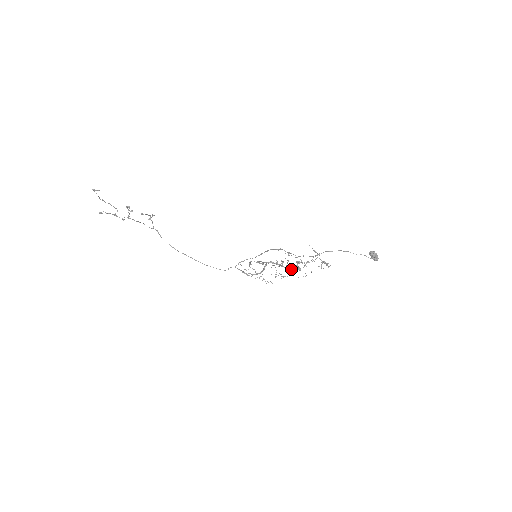
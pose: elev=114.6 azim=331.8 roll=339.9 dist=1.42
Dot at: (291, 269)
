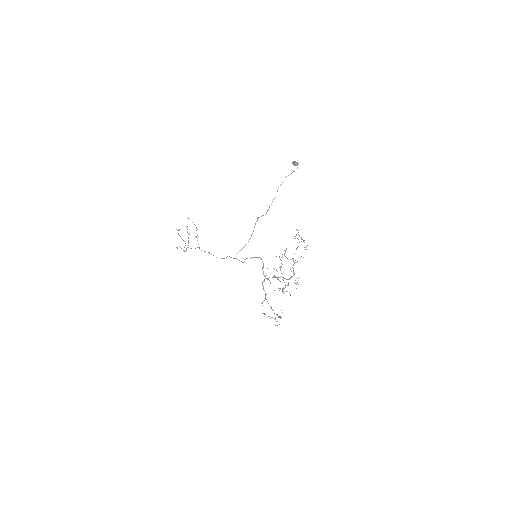
Dot at: occluded
